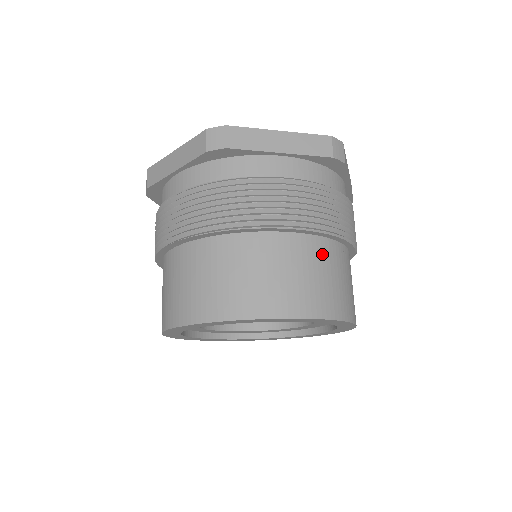
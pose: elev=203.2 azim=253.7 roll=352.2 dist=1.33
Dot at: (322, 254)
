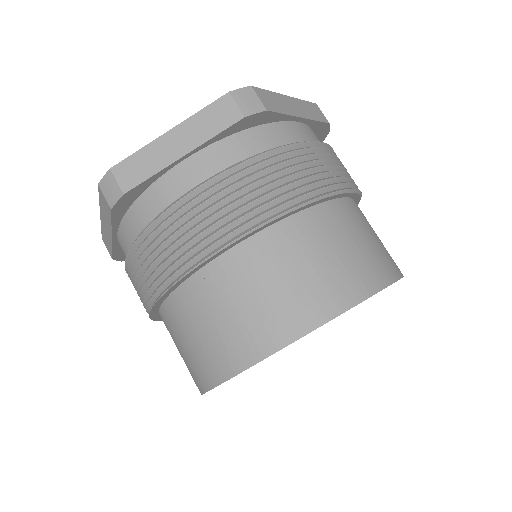
Dot at: (297, 239)
